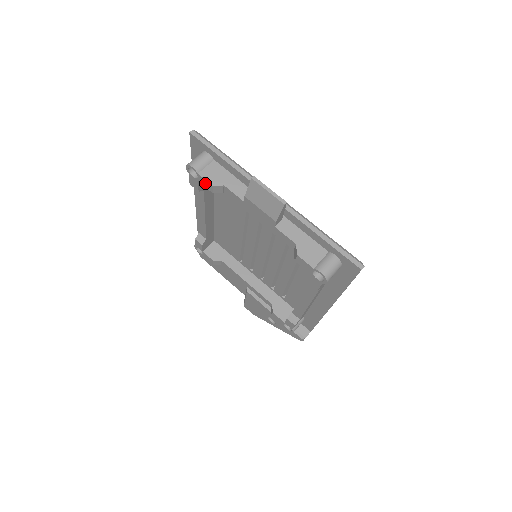
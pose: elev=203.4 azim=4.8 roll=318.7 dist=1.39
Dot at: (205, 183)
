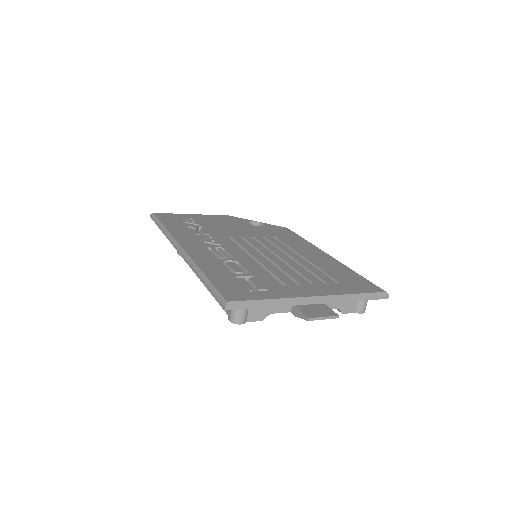
Dot at: occluded
